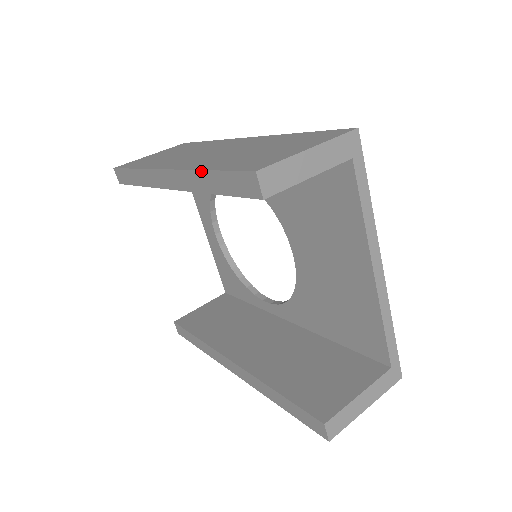
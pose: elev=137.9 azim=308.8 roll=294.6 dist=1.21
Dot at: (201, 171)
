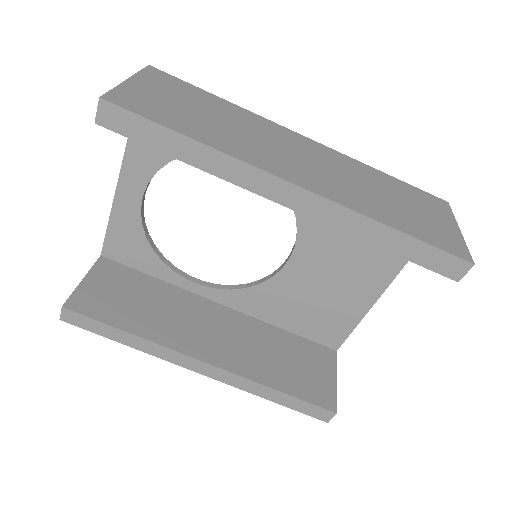
Dot at: (386, 226)
